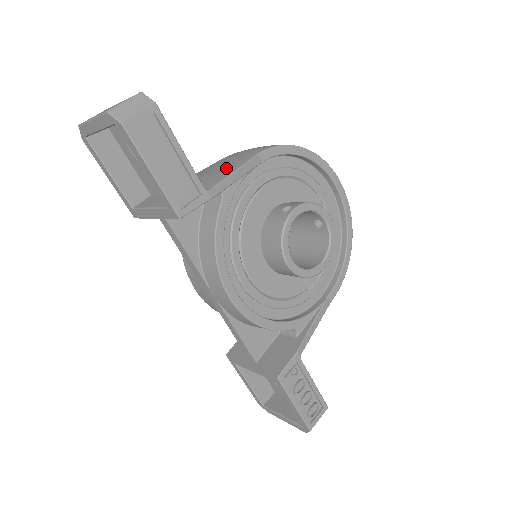
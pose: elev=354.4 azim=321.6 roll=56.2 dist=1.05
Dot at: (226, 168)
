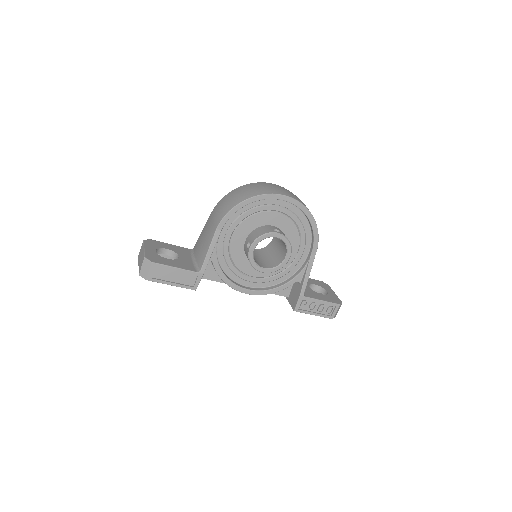
Dot at: (206, 244)
